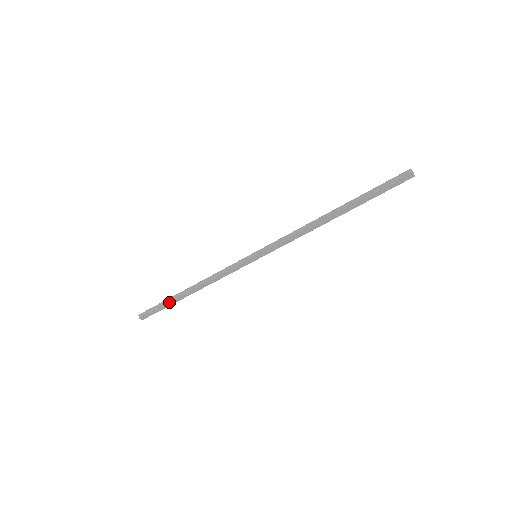
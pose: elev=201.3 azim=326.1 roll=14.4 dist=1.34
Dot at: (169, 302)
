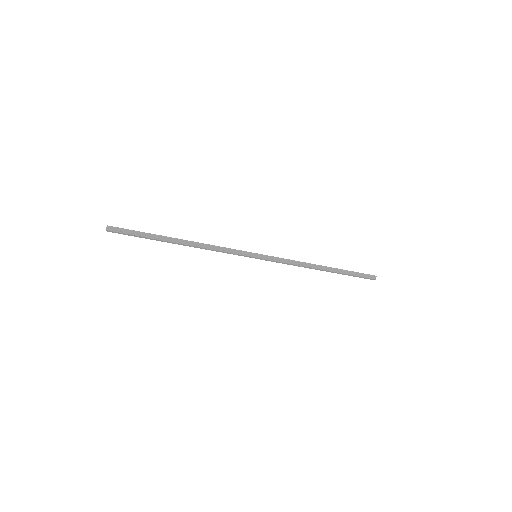
Dot at: (154, 238)
